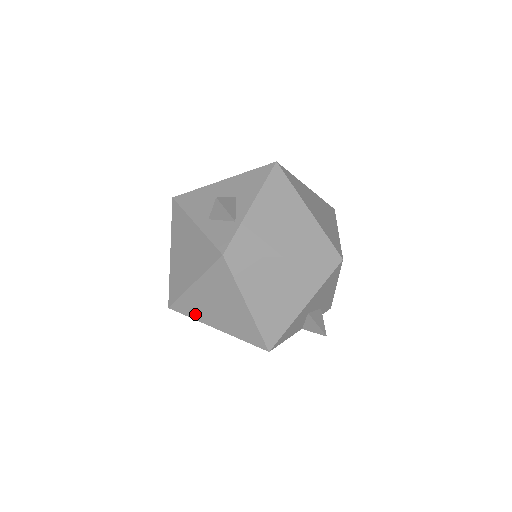
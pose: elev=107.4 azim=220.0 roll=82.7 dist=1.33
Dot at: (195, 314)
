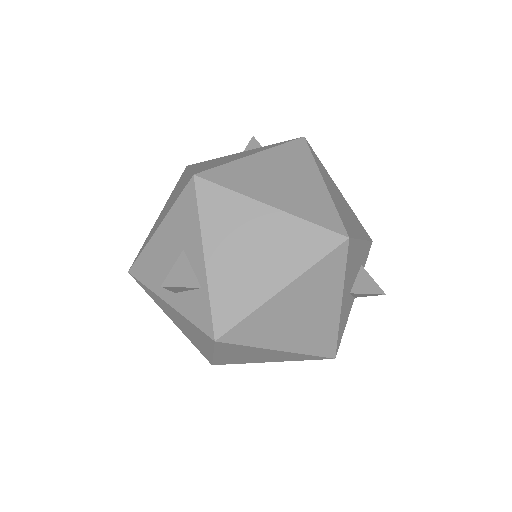
Dot at: (239, 362)
